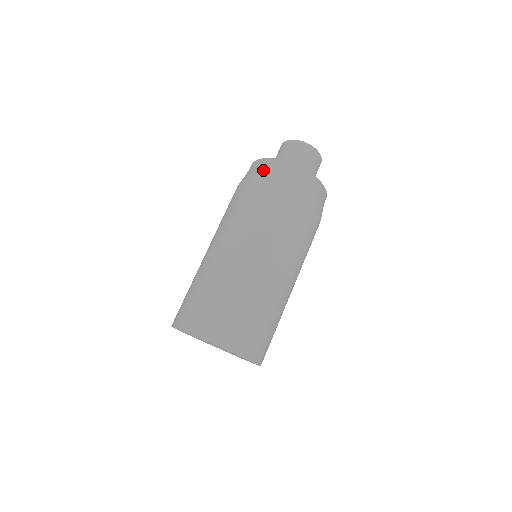
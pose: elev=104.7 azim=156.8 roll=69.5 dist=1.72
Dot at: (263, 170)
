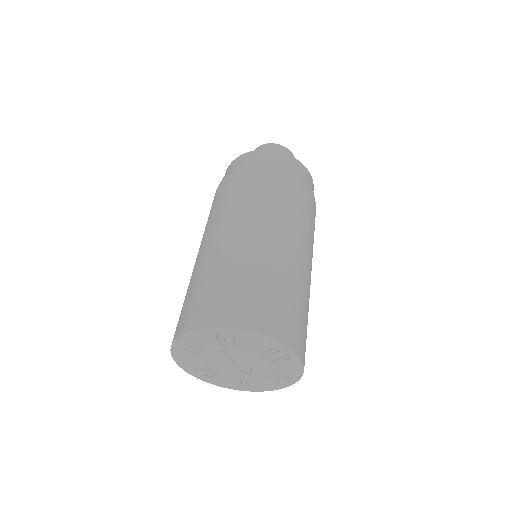
Dot at: (283, 162)
